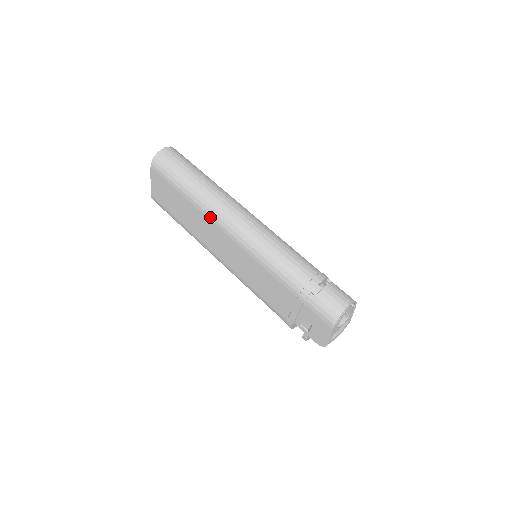
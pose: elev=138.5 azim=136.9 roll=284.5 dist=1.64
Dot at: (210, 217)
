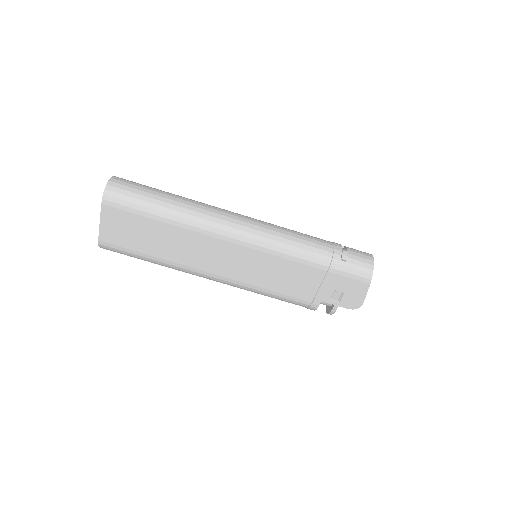
Dot at: (204, 231)
